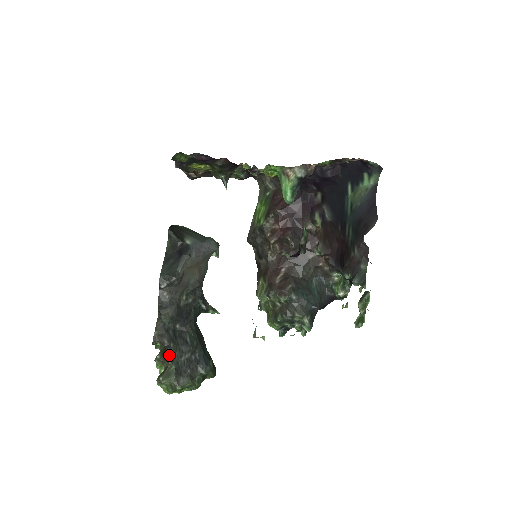
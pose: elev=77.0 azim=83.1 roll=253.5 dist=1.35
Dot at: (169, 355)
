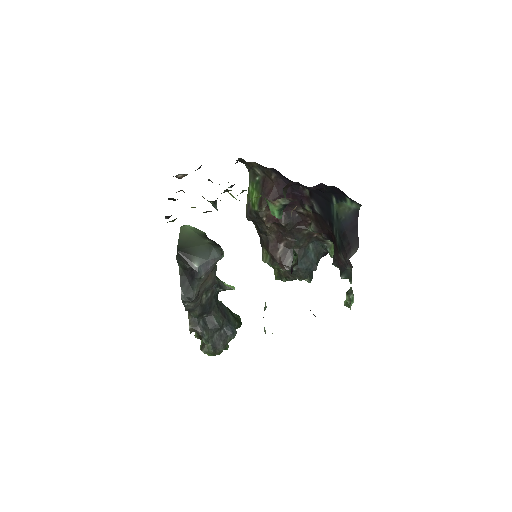
Dot at: (205, 341)
